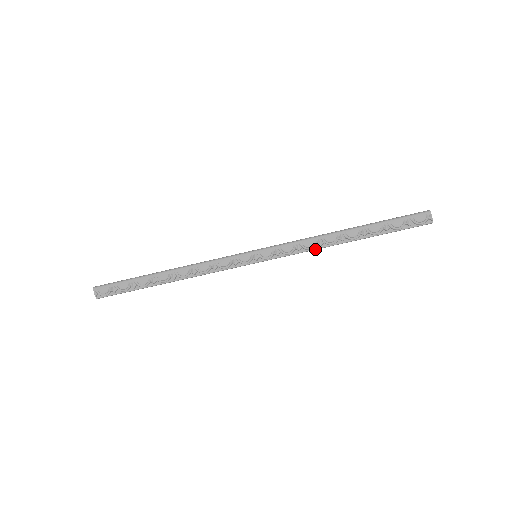
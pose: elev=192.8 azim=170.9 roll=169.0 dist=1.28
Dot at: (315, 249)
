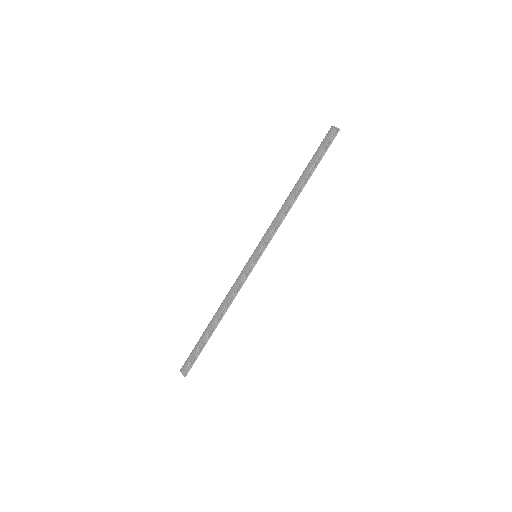
Dot at: (285, 216)
